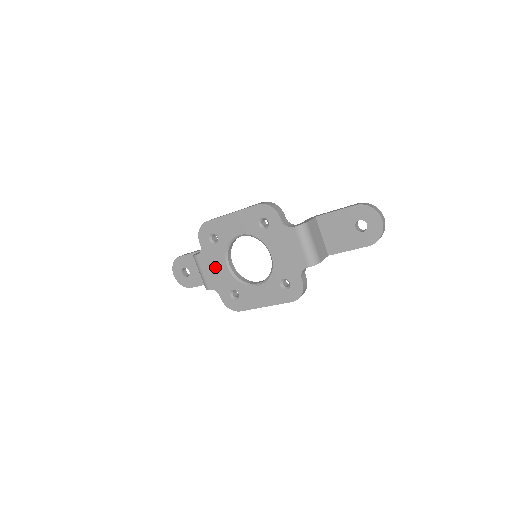
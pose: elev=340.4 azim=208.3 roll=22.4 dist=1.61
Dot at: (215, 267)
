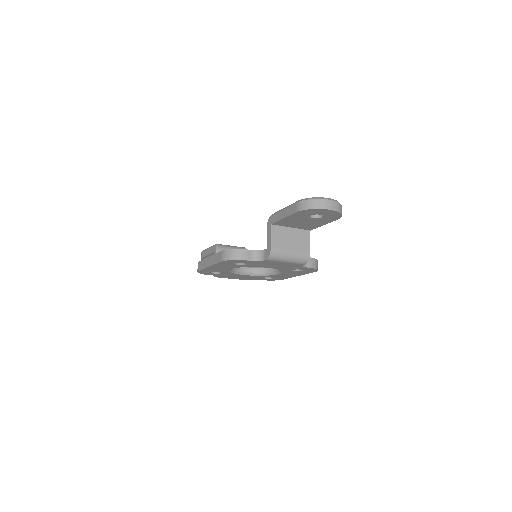
Dot at: occluded
